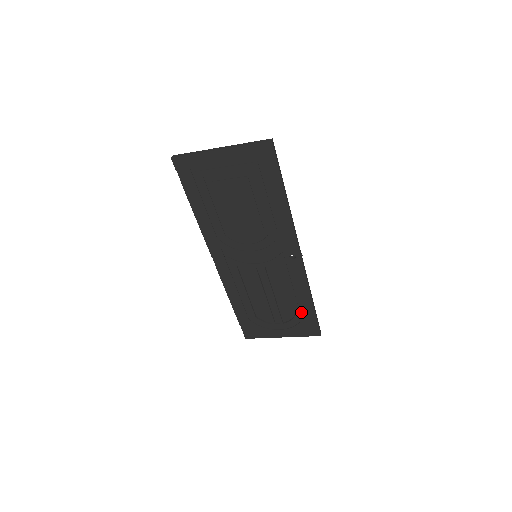
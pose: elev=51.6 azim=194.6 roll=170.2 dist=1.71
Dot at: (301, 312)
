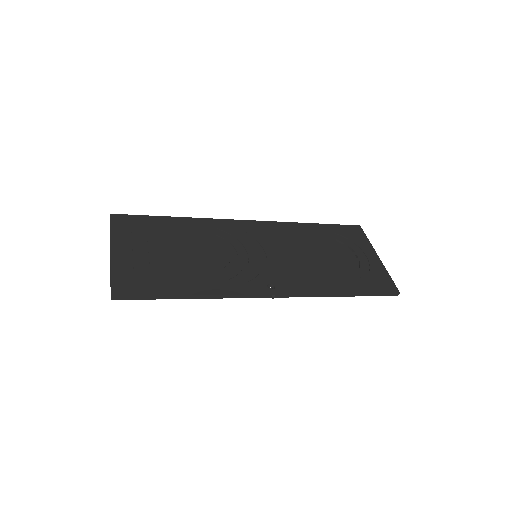
Dot at: (353, 282)
